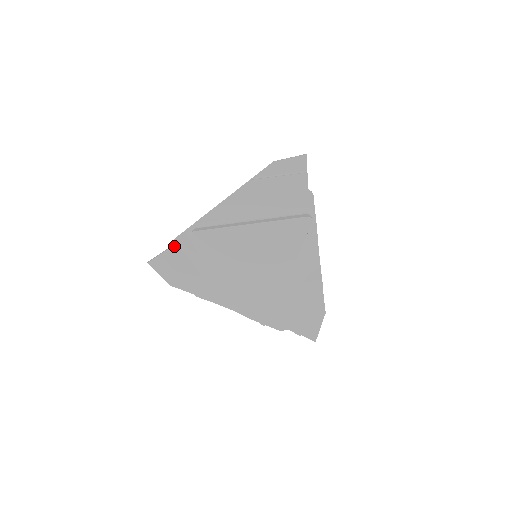
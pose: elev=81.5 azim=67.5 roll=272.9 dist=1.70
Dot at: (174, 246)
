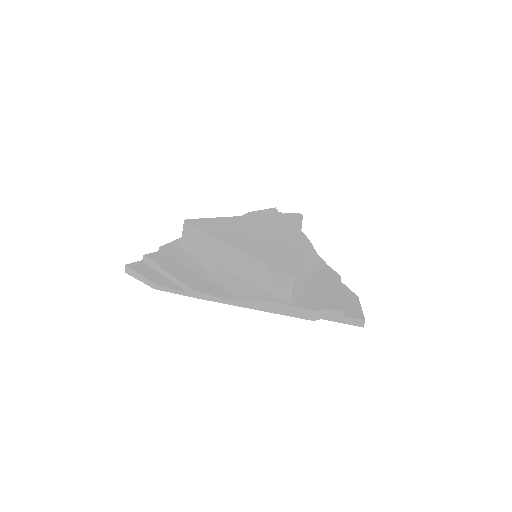
Dot at: (160, 251)
